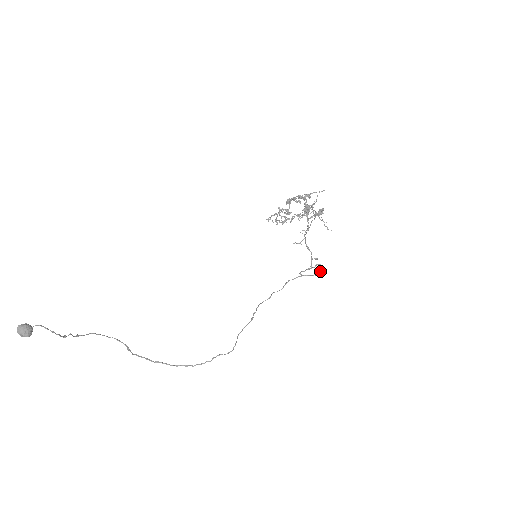
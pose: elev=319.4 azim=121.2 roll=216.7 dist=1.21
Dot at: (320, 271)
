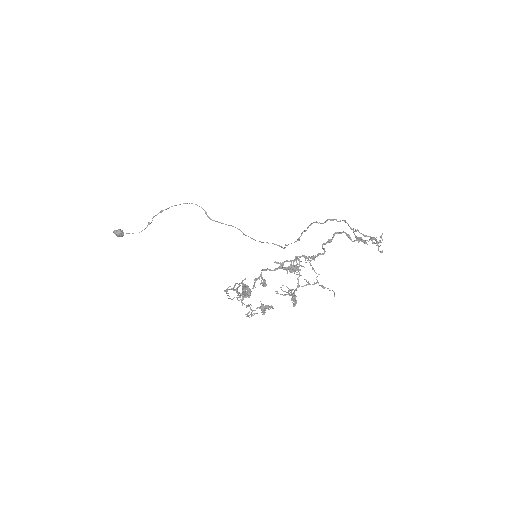
Dot at: (378, 242)
